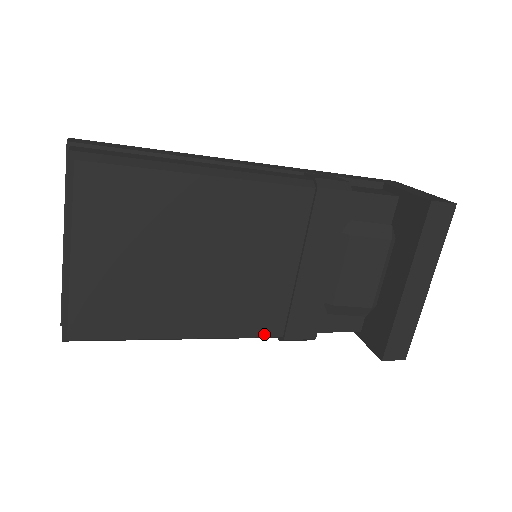
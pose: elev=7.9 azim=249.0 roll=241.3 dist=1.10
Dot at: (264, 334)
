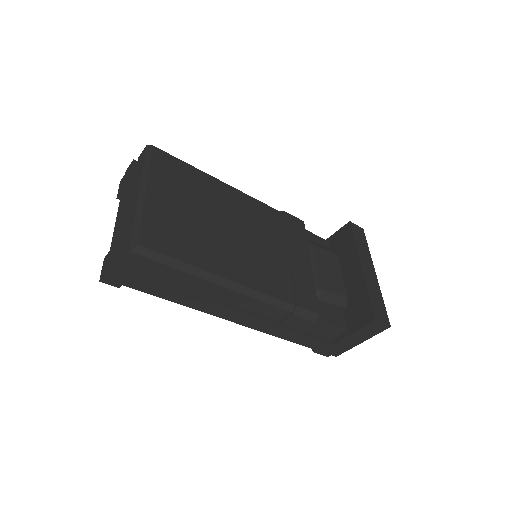
Dot at: (281, 298)
